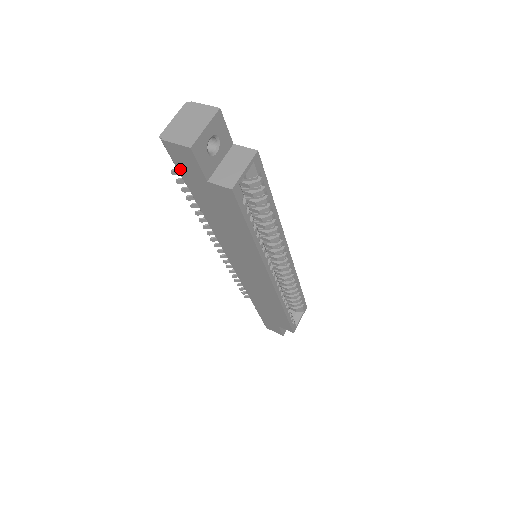
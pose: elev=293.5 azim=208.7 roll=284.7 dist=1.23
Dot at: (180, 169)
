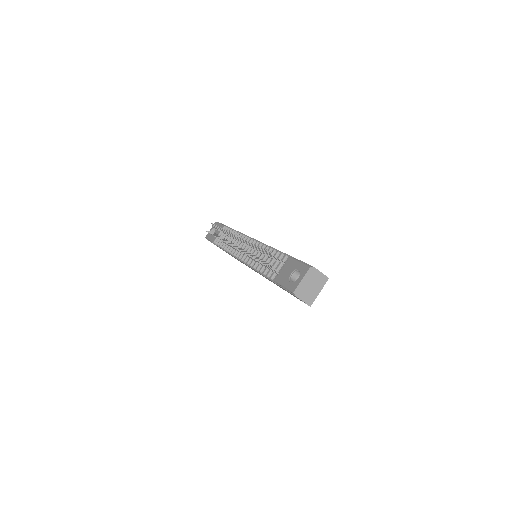
Dot at: (285, 289)
